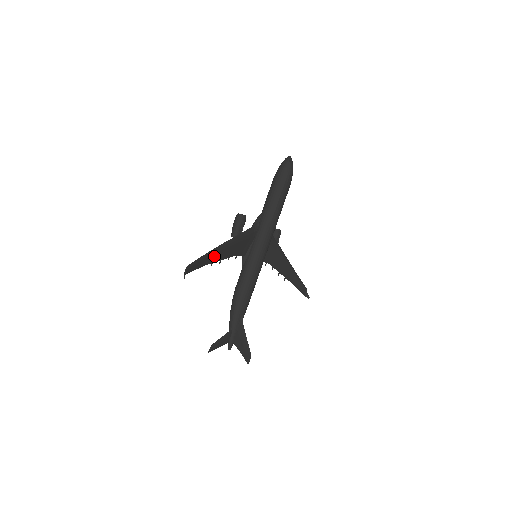
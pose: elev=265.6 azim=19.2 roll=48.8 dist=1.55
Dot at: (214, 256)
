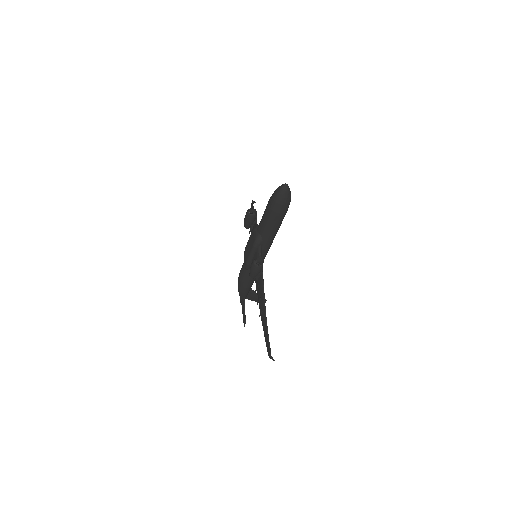
Dot at: (263, 315)
